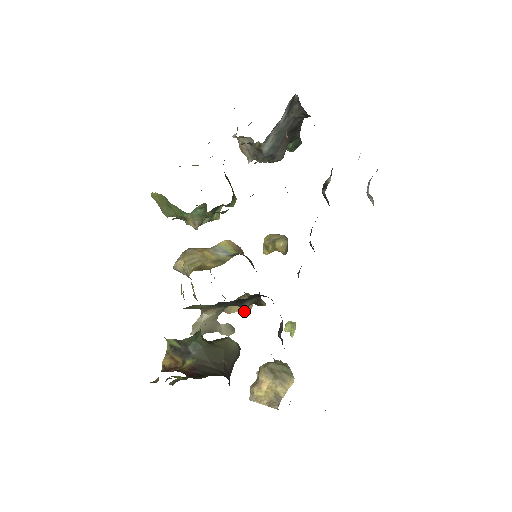
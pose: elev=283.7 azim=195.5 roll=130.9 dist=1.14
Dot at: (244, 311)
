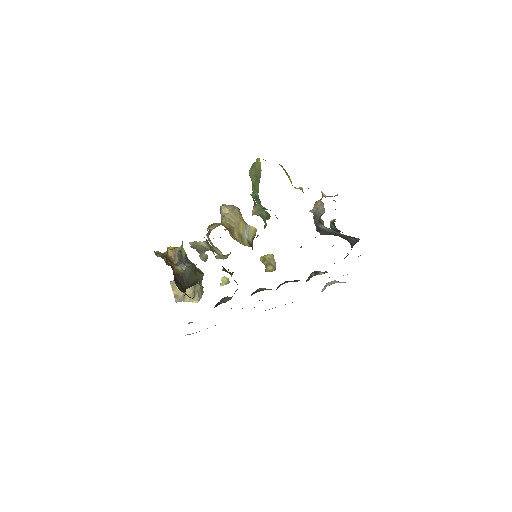
Dot at: (220, 257)
